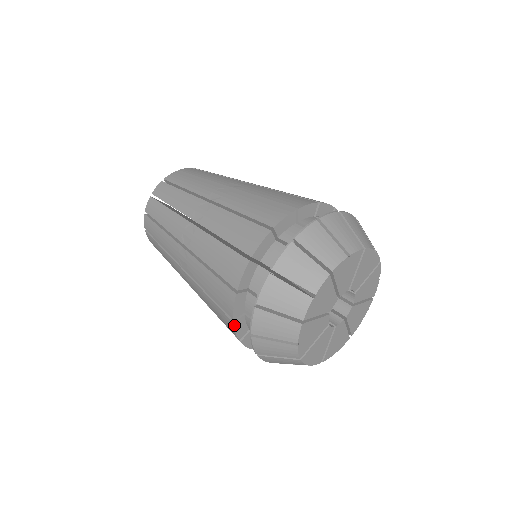
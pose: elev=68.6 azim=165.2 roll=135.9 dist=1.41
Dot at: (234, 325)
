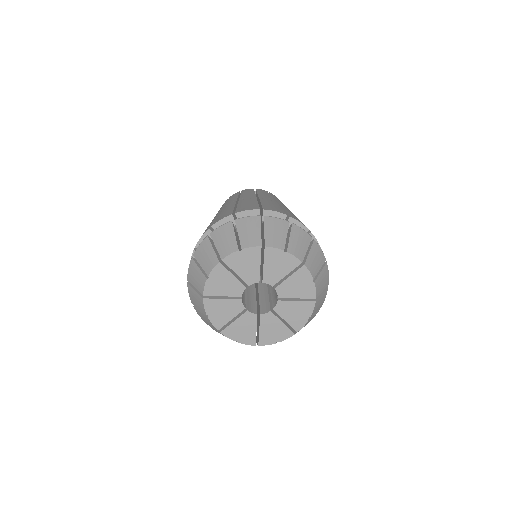
Dot at: occluded
